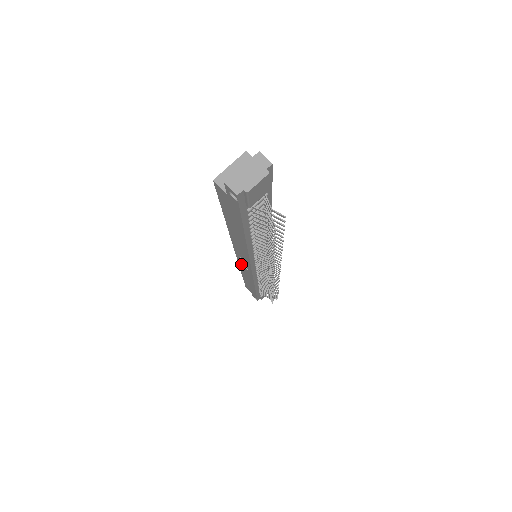
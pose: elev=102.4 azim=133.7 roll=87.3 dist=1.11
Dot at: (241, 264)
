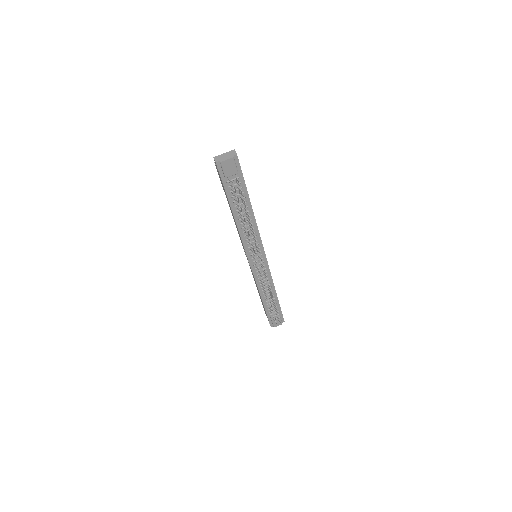
Dot at: occluded
